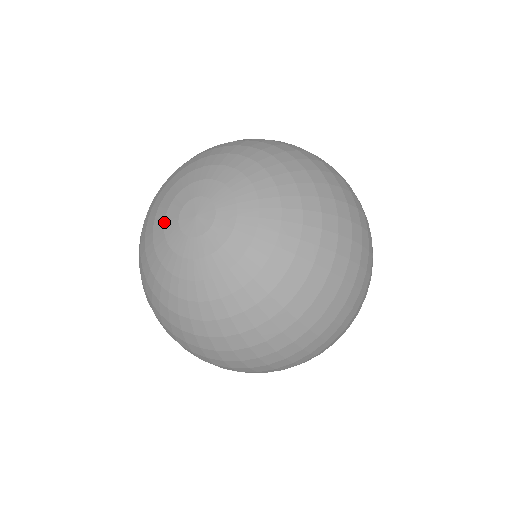
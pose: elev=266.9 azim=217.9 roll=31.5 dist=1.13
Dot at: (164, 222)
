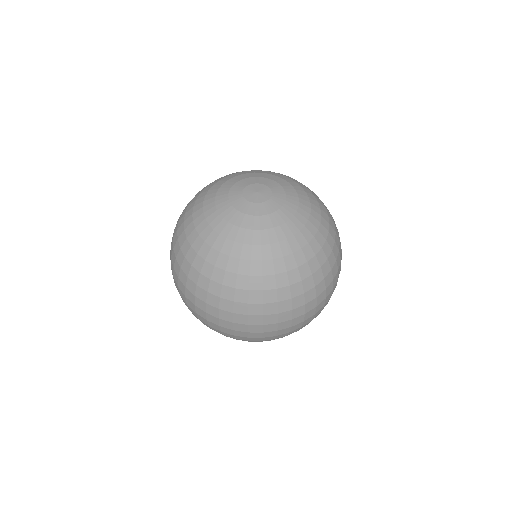
Dot at: (238, 181)
